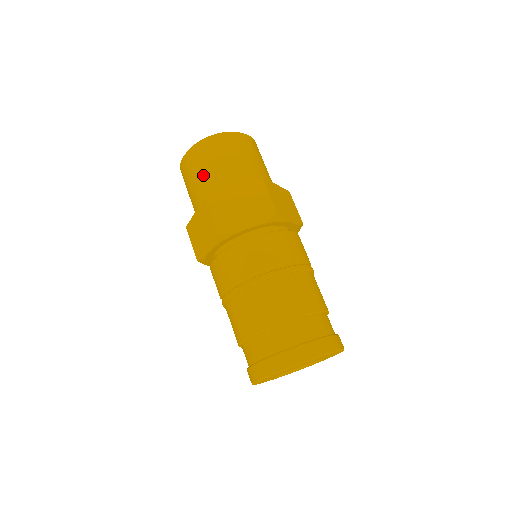
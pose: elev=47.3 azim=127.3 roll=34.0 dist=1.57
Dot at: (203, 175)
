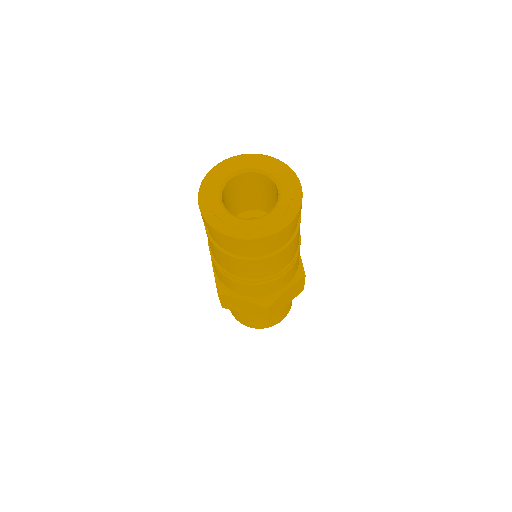
Dot at: occluded
